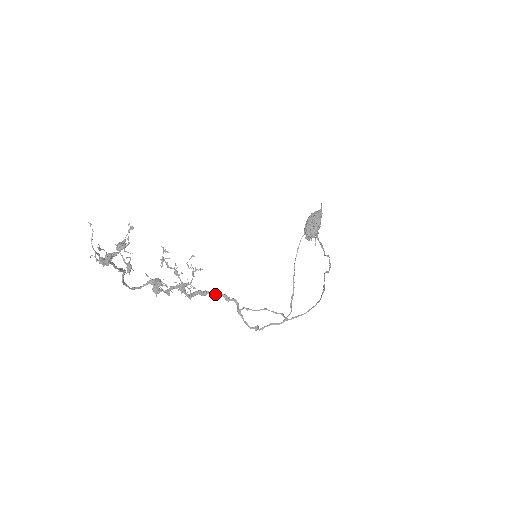
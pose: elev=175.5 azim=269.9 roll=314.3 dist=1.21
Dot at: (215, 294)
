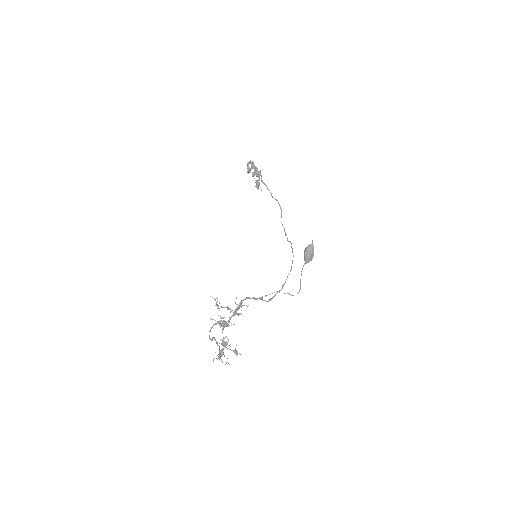
Dot at: occluded
